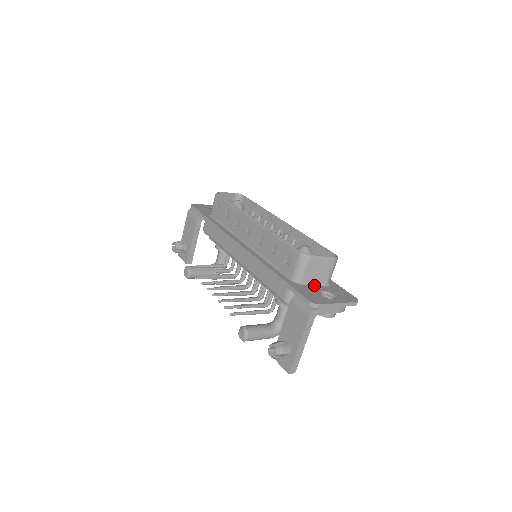
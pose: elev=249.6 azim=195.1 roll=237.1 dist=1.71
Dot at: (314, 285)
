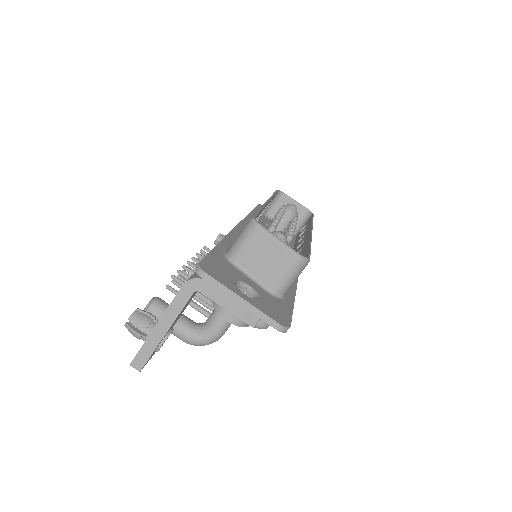
Dot at: (250, 277)
